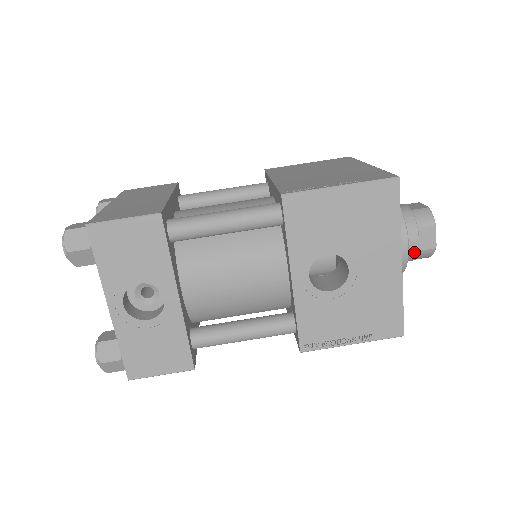
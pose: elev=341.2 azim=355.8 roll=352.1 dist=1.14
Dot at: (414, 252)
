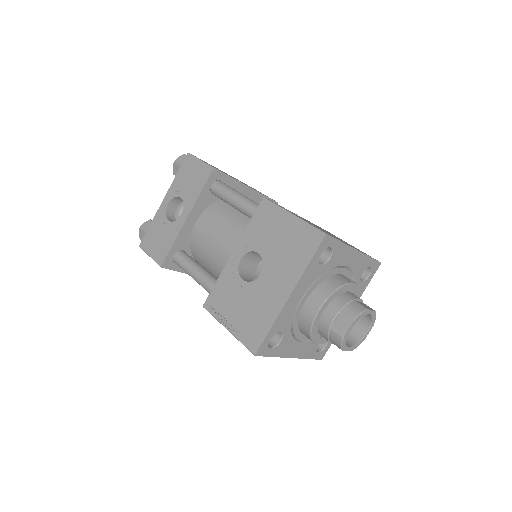
Dot at: (327, 326)
